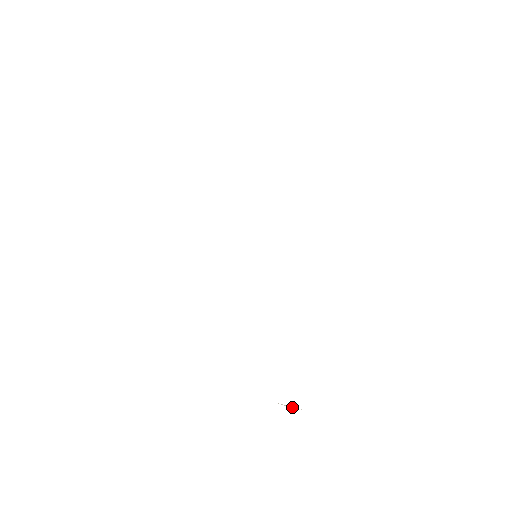
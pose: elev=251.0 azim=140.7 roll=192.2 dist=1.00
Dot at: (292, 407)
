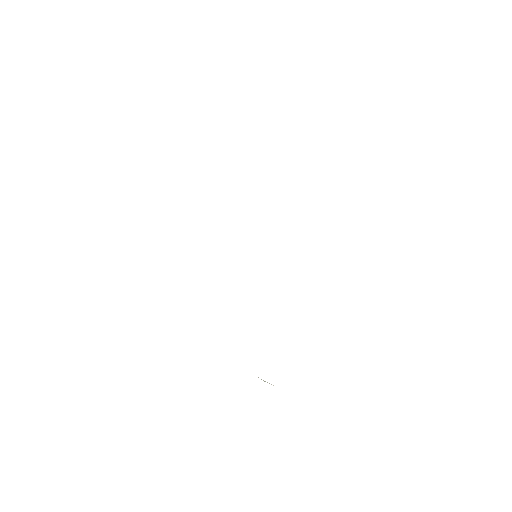
Dot at: occluded
